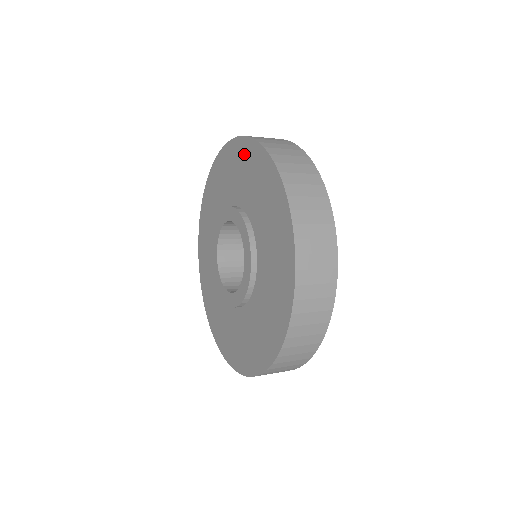
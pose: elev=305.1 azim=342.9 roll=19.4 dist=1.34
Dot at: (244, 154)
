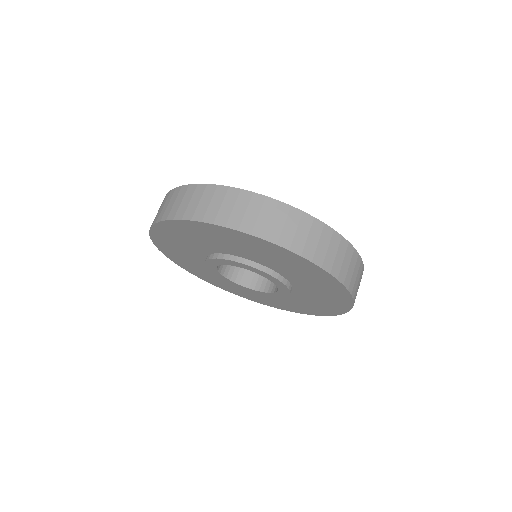
Dot at: (177, 230)
